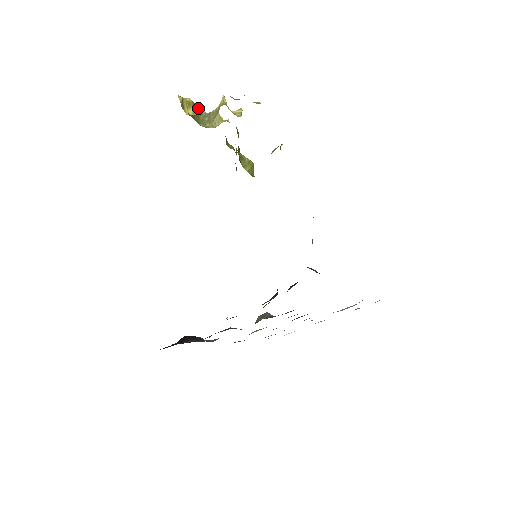
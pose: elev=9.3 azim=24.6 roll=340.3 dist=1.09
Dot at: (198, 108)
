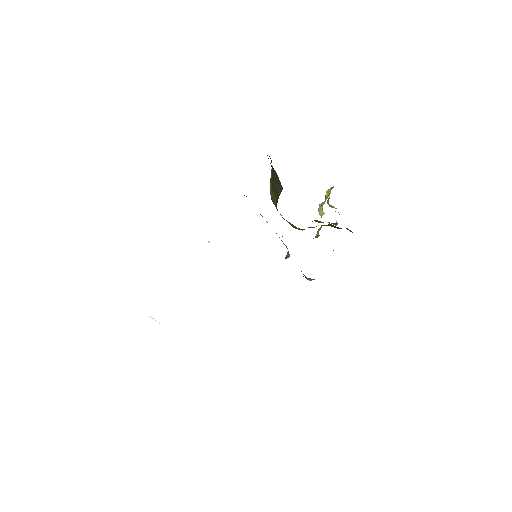
Dot at: occluded
